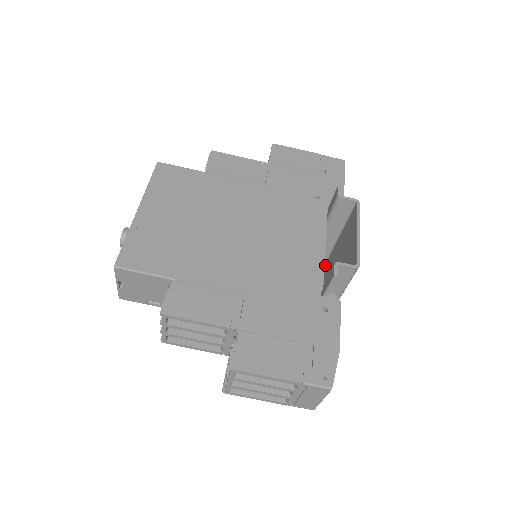
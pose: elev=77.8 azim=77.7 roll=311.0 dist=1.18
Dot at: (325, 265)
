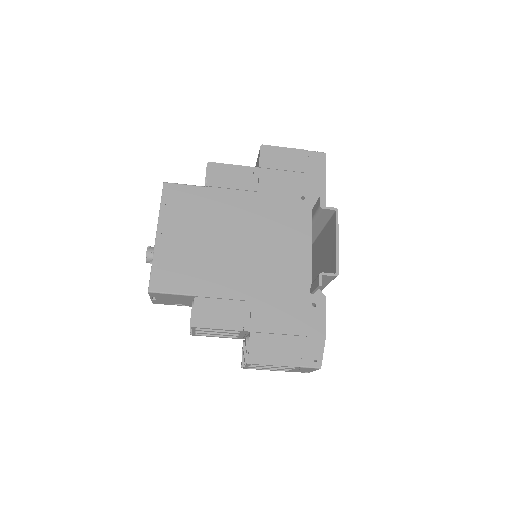
Dot at: (313, 244)
